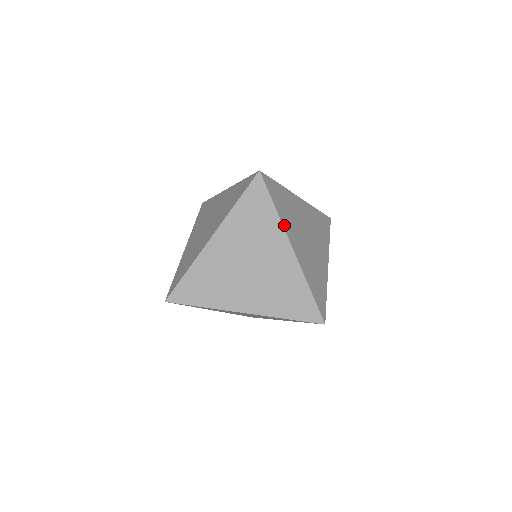
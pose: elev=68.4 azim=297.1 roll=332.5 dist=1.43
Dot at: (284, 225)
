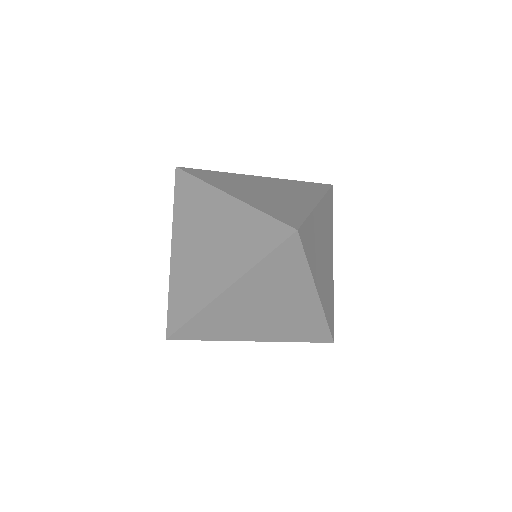
Dot at: (323, 200)
